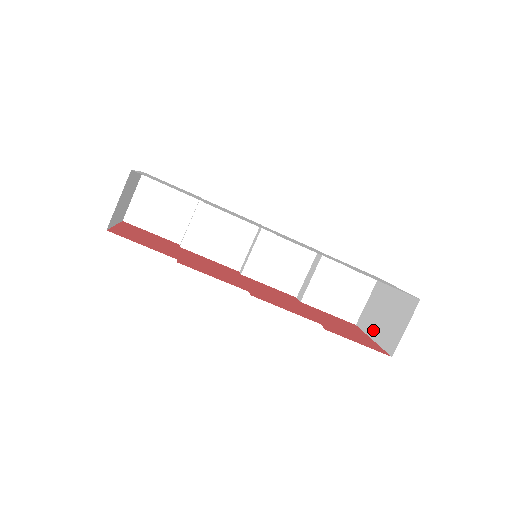
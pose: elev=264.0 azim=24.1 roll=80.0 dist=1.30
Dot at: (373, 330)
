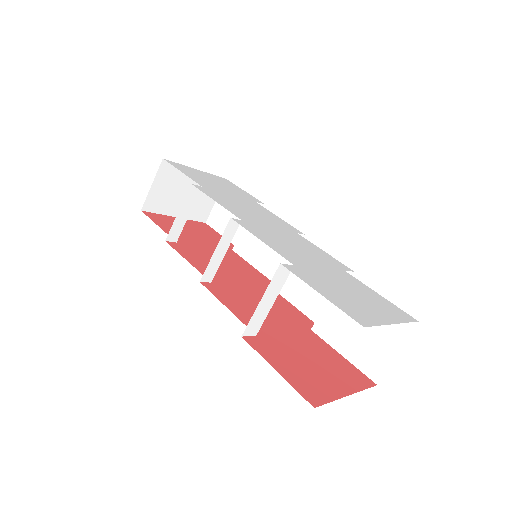
Dot at: occluded
